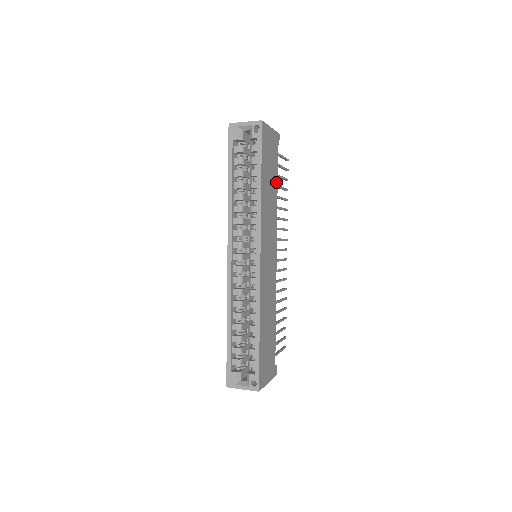
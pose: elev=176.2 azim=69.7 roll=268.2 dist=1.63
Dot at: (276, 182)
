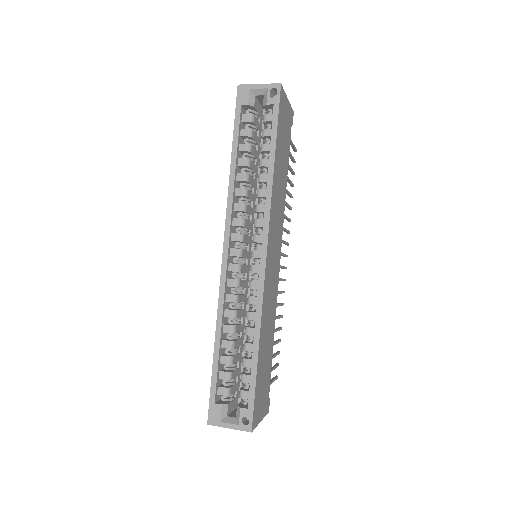
Dot at: (287, 168)
